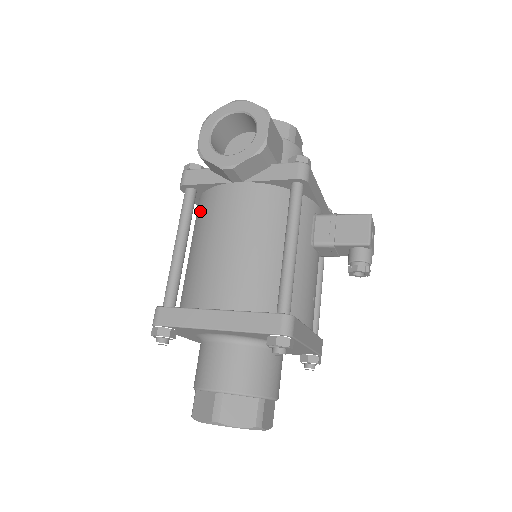
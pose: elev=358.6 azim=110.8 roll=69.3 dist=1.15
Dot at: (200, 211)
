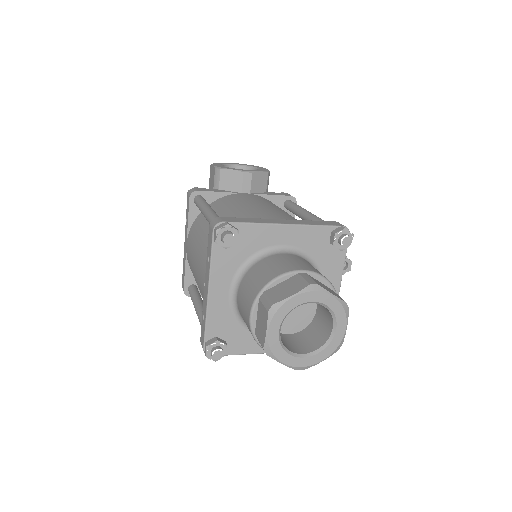
Dot at: occluded
